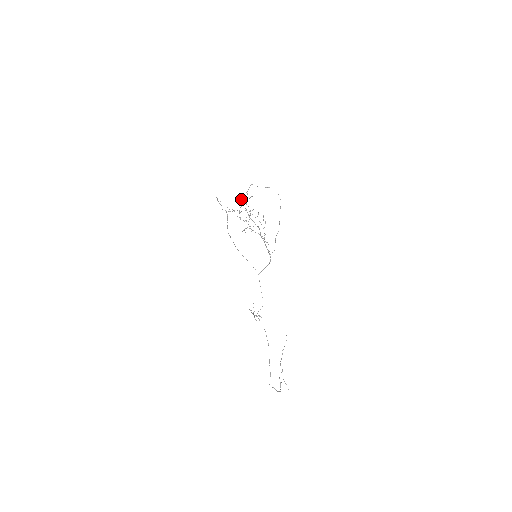
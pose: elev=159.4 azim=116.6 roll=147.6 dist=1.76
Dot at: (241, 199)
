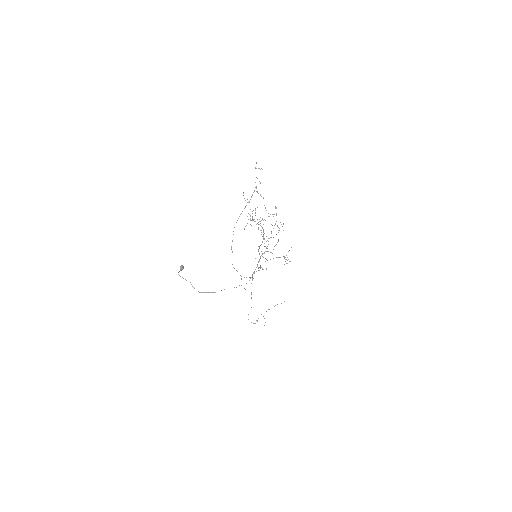
Dot at: (181, 266)
